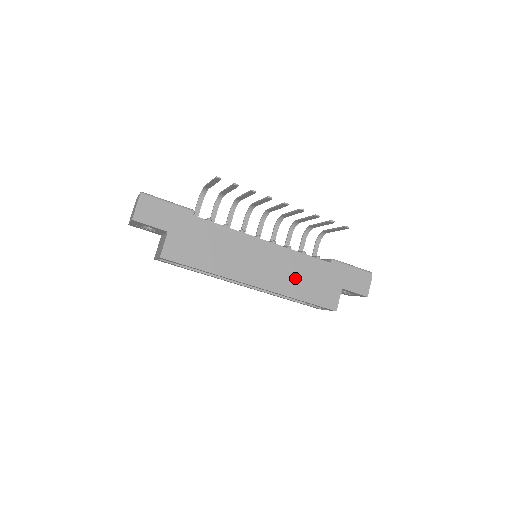
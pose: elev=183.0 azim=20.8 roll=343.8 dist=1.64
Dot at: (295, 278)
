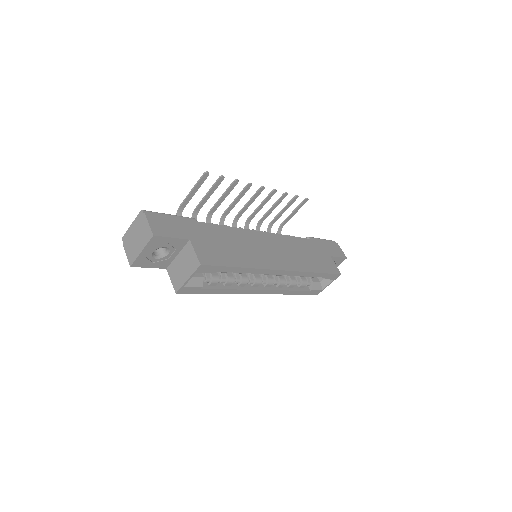
Dot at: (300, 256)
